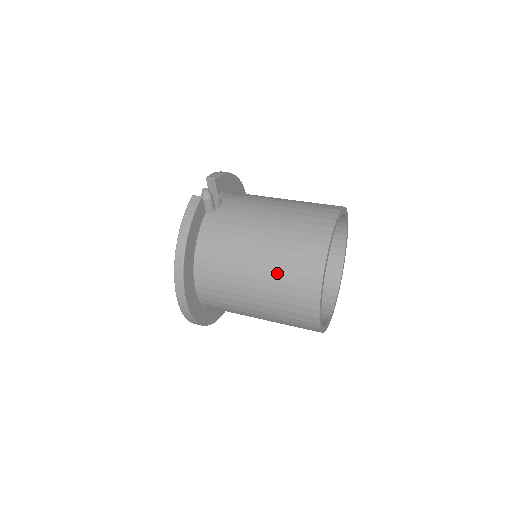
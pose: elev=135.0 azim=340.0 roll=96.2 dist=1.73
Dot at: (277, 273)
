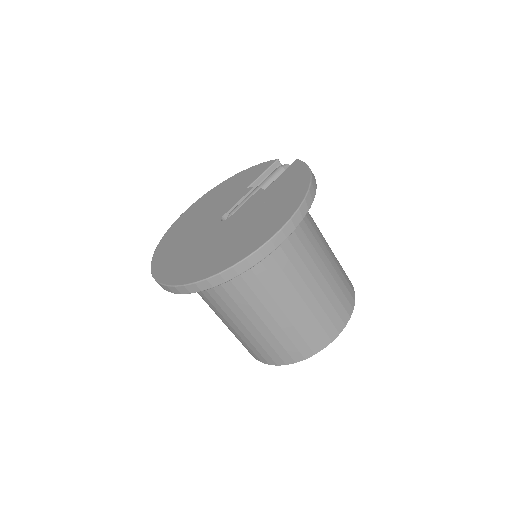
Dot at: (337, 273)
